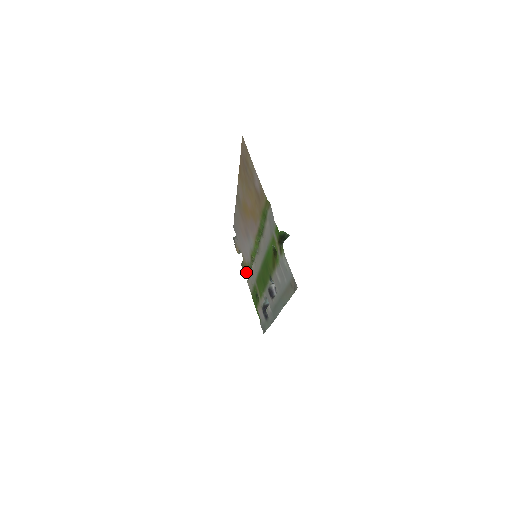
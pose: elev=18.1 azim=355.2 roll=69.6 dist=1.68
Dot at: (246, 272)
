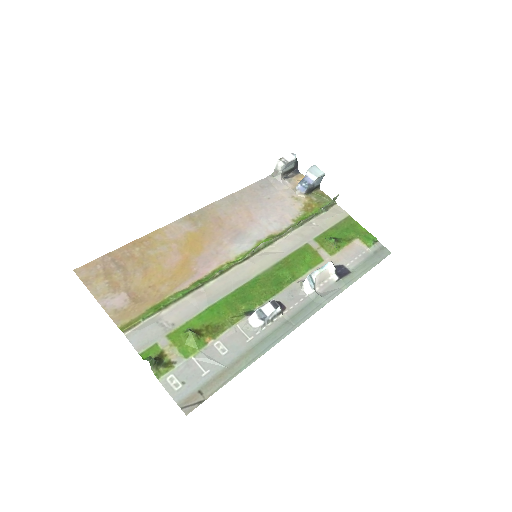
Dot at: (320, 204)
